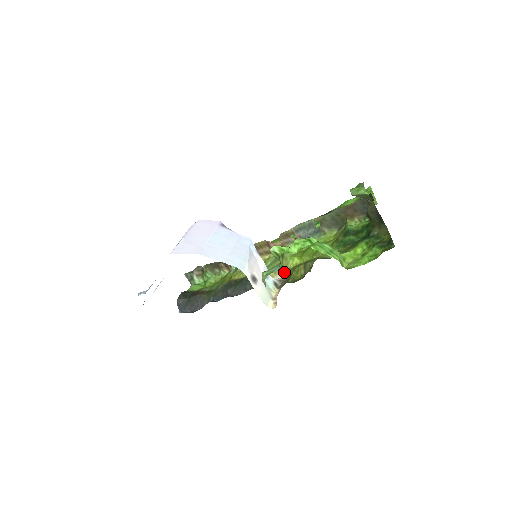
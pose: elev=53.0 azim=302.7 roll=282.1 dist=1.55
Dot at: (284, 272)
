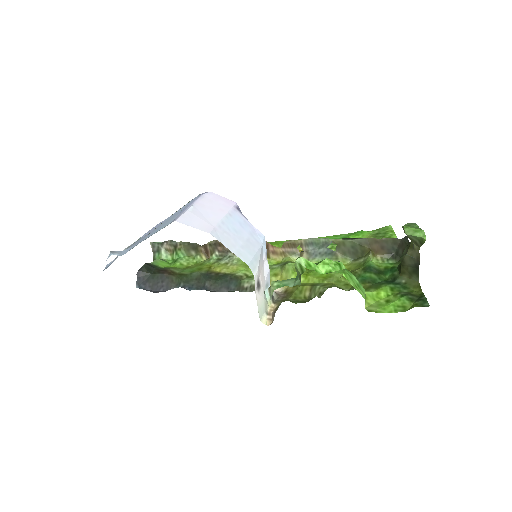
Dot at: occluded
